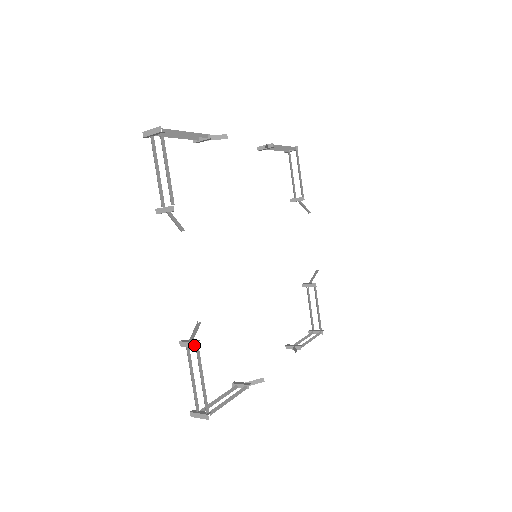
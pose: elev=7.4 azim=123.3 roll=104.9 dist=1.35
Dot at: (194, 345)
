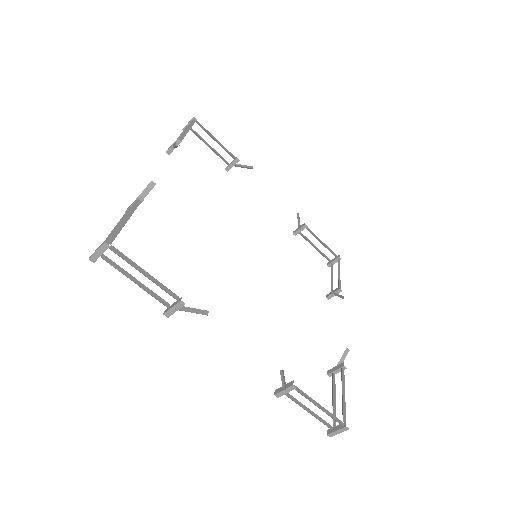
Dot at: (137, 198)
